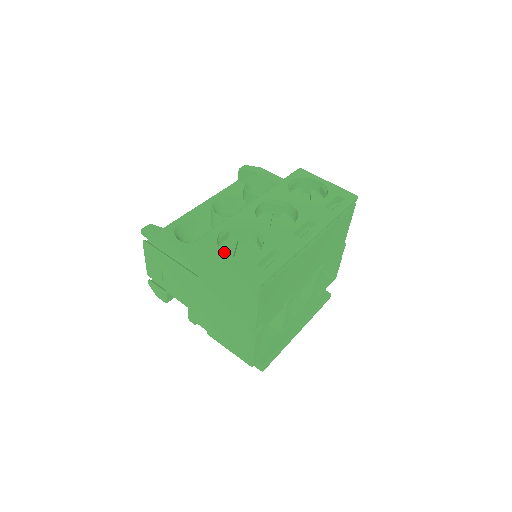
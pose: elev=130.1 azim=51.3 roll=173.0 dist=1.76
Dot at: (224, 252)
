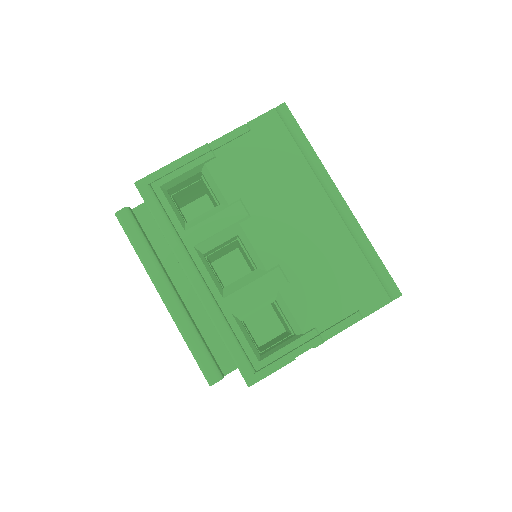
Dot at: occluded
